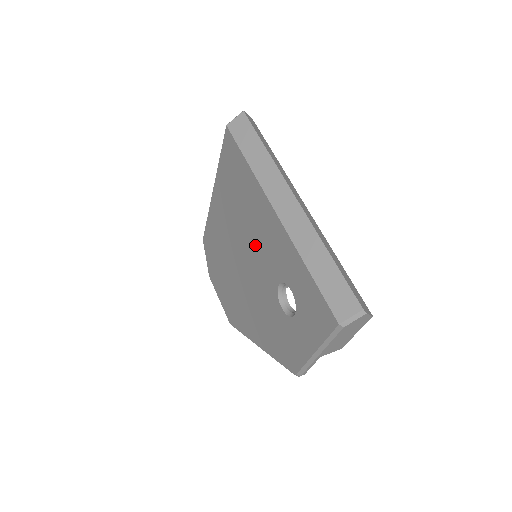
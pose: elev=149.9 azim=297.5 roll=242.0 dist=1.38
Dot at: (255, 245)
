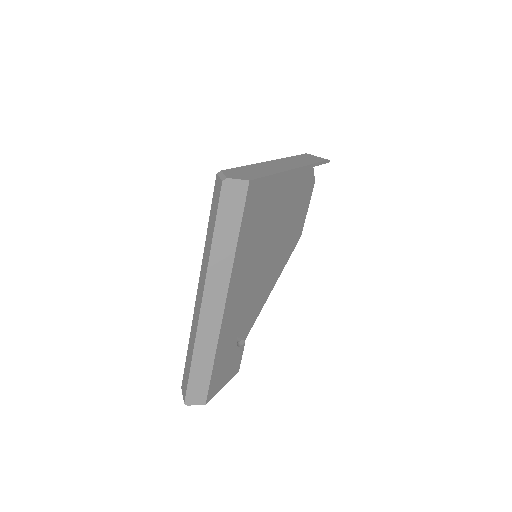
Dot at: occluded
